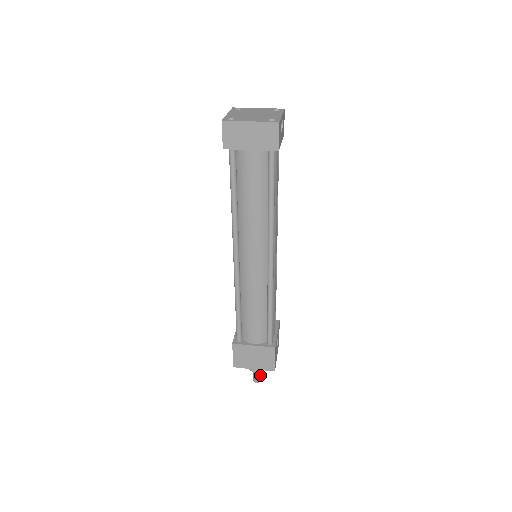
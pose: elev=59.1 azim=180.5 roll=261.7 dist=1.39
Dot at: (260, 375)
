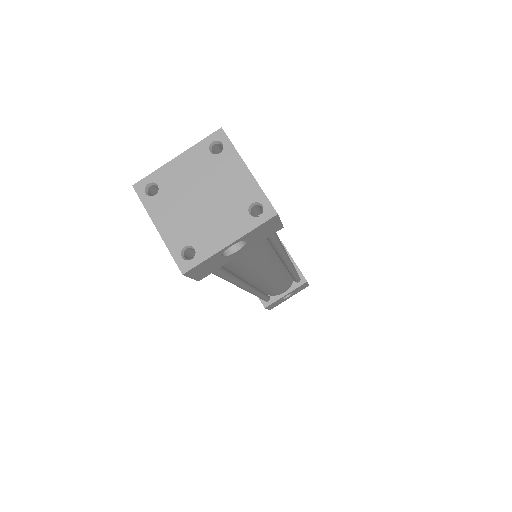
Dot at: occluded
